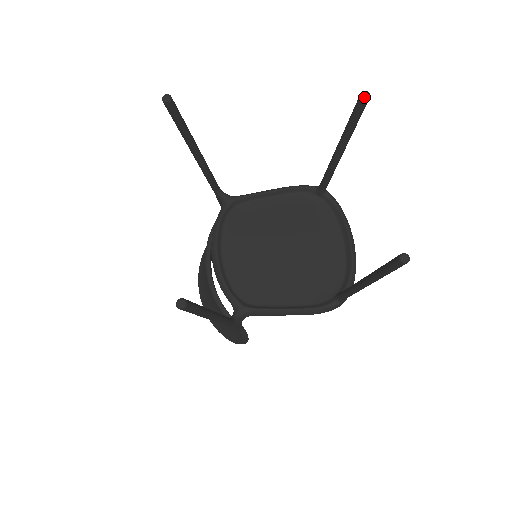
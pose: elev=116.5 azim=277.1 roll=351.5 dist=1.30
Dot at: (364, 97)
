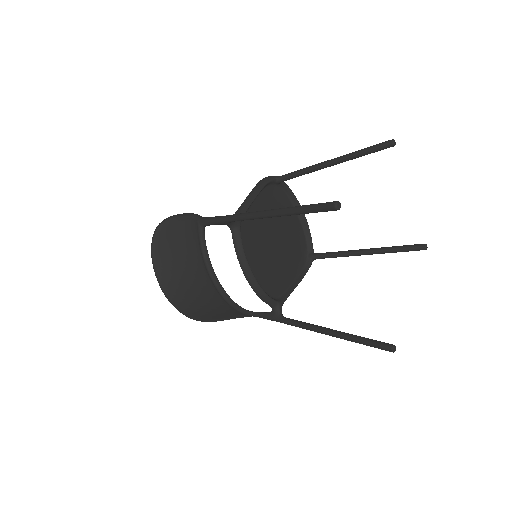
Dot at: occluded
